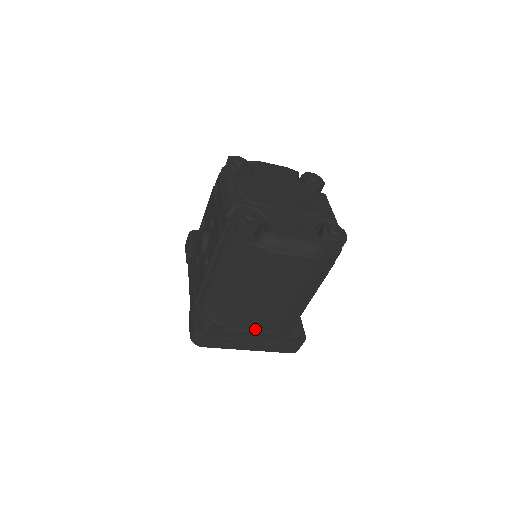
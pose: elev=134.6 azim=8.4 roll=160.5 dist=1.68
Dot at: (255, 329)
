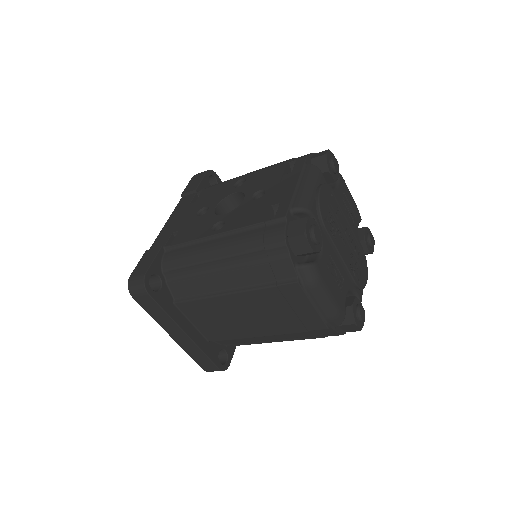
Dot at: (196, 324)
